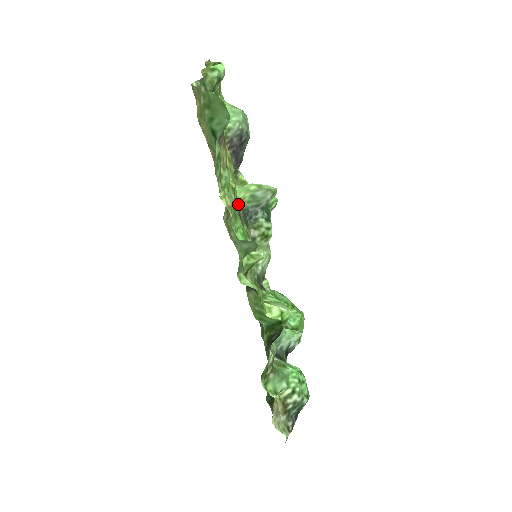
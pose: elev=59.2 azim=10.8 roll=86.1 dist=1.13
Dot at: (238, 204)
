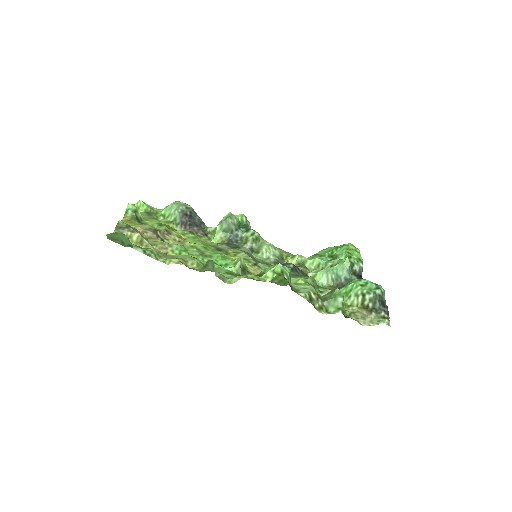
Dot at: (216, 245)
